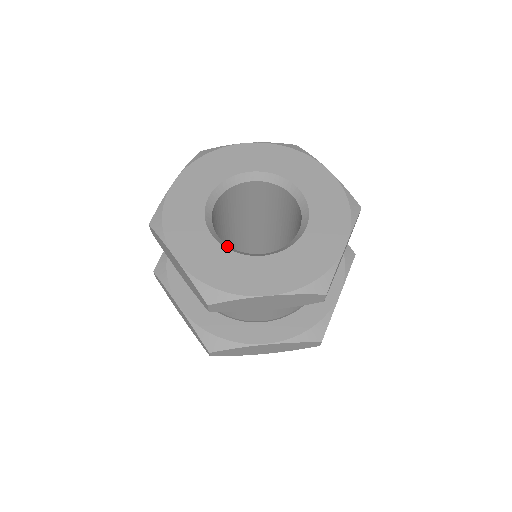
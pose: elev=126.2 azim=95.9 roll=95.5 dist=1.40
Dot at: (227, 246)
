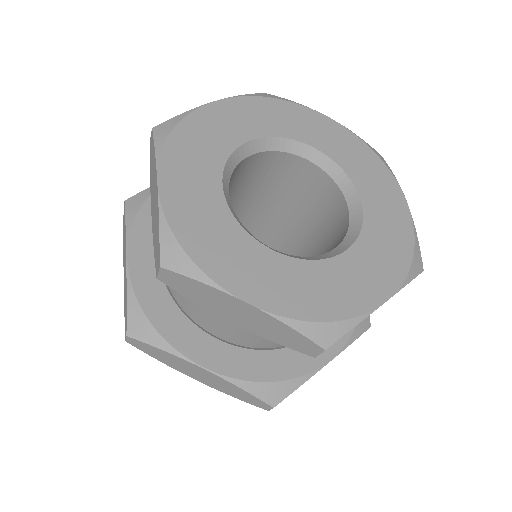
Dot at: (292, 256)
